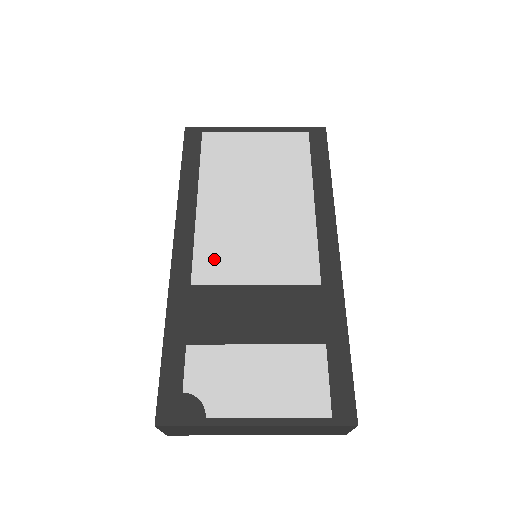
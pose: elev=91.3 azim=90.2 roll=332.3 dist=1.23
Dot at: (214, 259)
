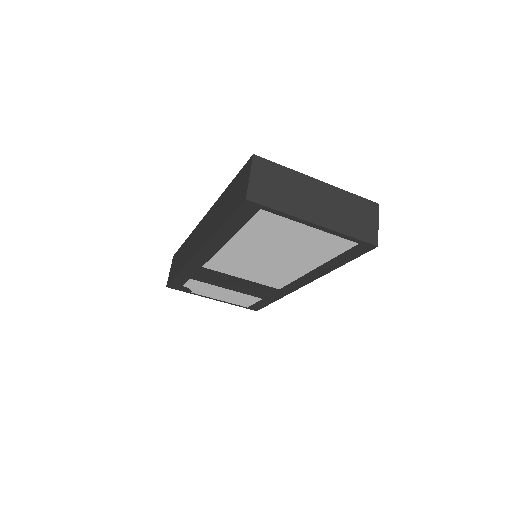
Dot at: (223, 265)
